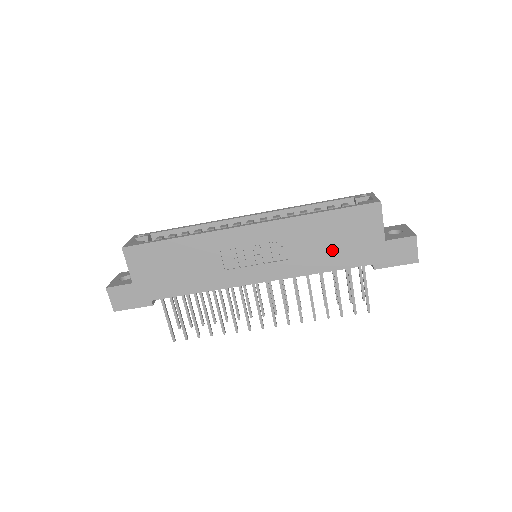
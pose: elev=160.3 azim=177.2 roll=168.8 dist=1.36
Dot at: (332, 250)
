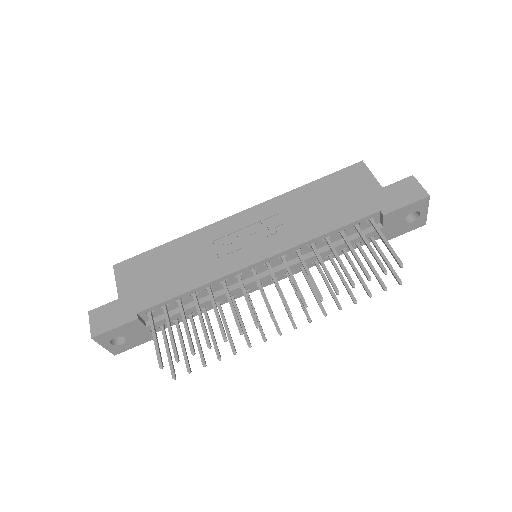
Dot at: (330, 210)
